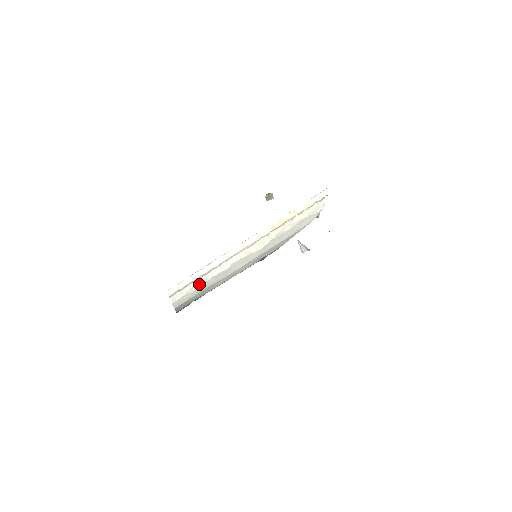
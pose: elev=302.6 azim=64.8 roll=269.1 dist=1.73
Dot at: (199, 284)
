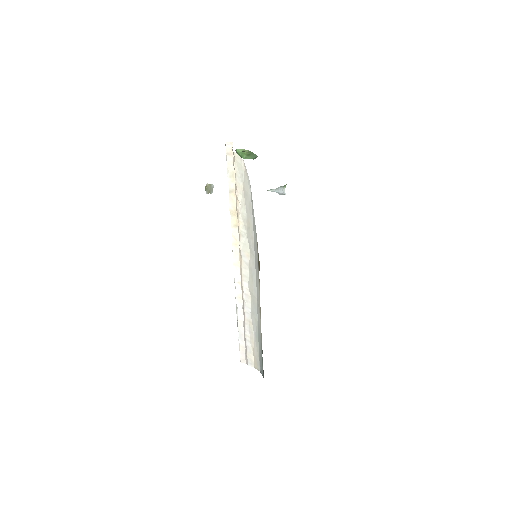
Dot at: (250, 332)
